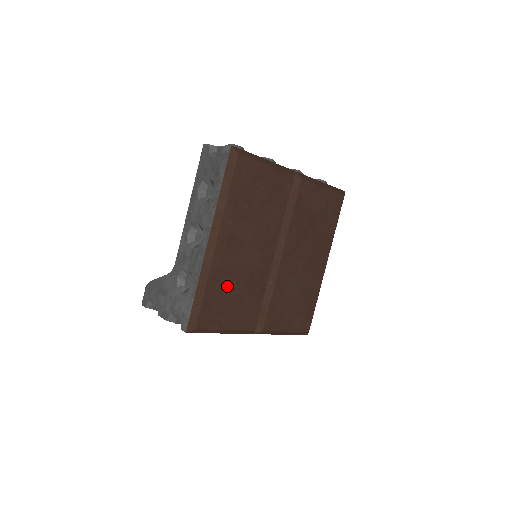
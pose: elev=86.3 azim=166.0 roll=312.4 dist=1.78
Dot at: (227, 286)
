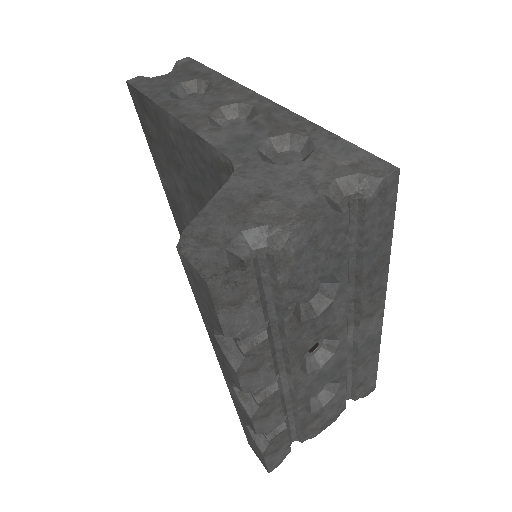
Dot at: occluded
